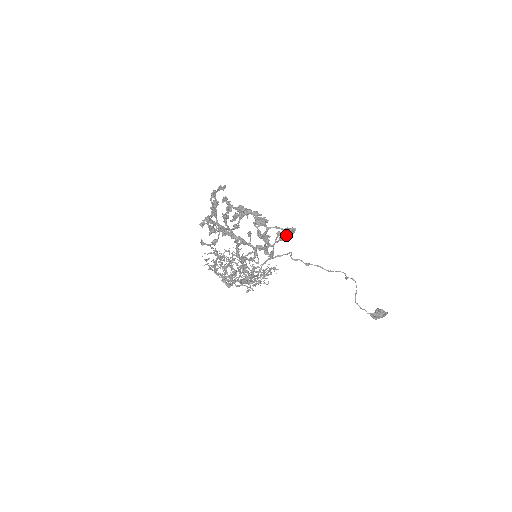
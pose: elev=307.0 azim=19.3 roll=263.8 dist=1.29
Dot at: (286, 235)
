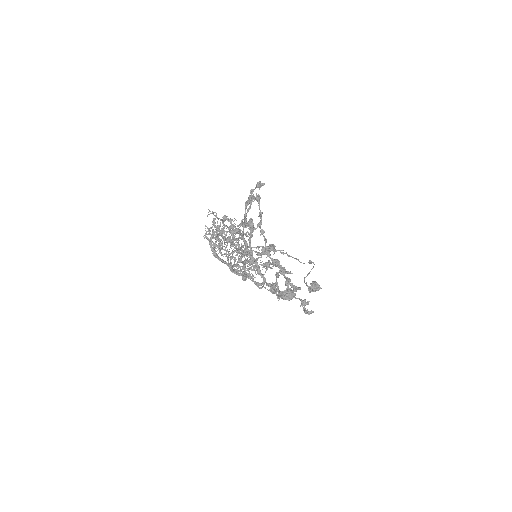
Dot at: (298, 289)
